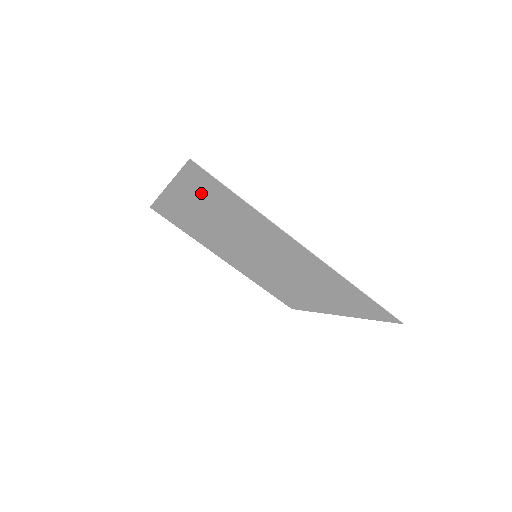
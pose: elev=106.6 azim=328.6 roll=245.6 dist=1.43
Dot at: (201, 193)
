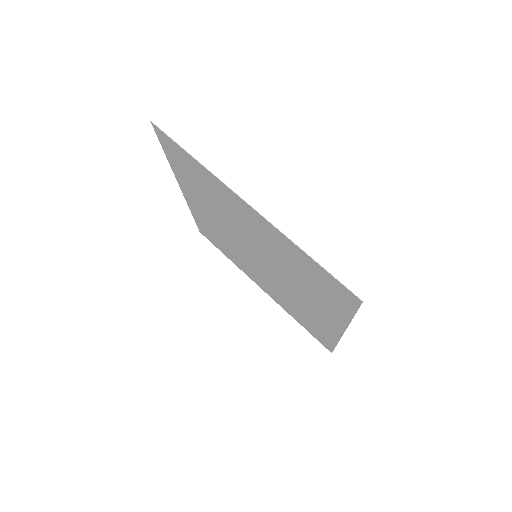
Dot at: (184, 172)
